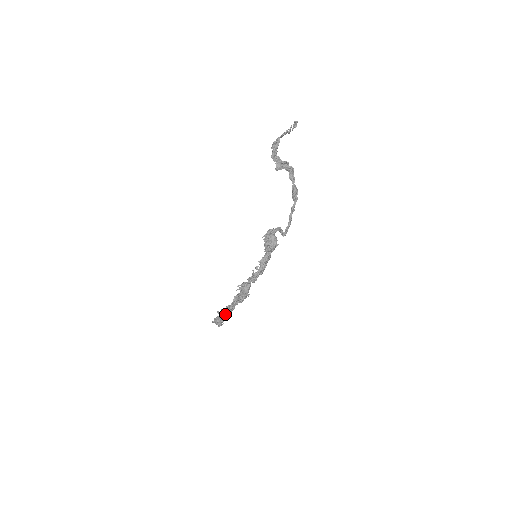
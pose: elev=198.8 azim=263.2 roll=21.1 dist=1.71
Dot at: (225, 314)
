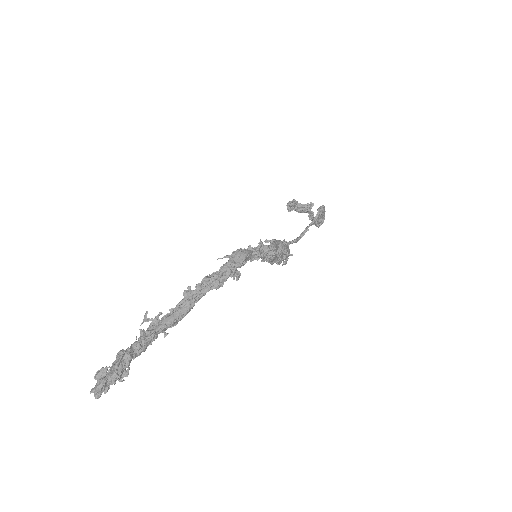
Dot at: (160, 324)
